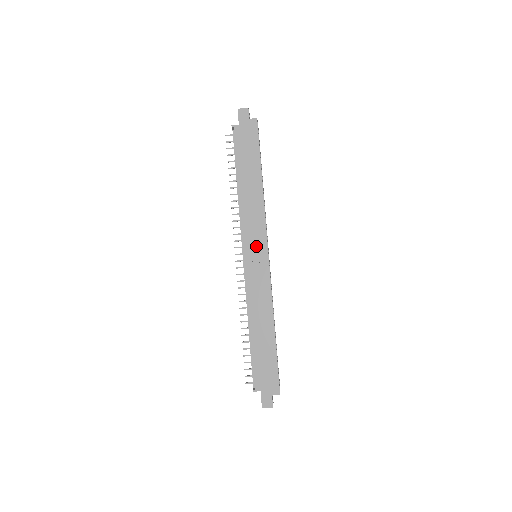
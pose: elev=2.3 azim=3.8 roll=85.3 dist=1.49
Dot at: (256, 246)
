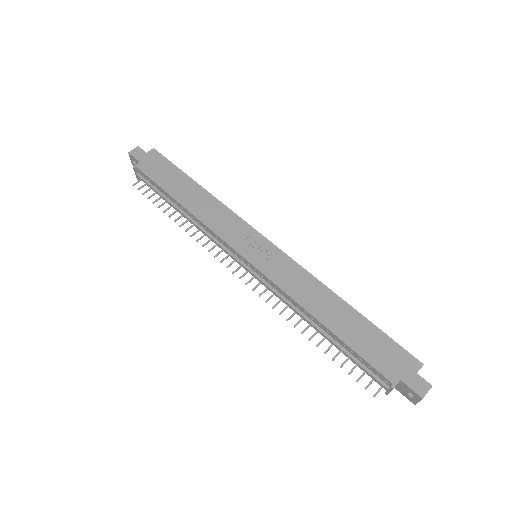
Dot at: (248, 241)
